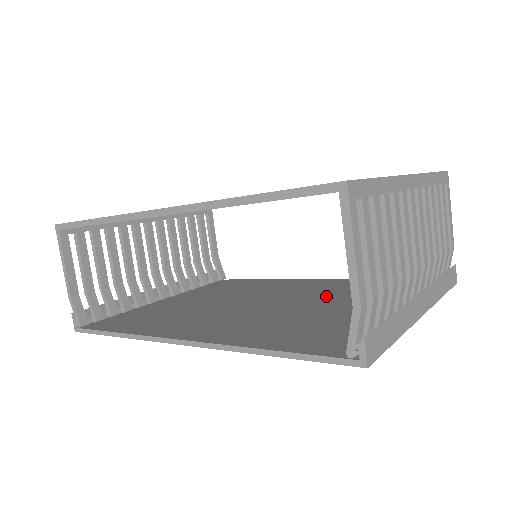
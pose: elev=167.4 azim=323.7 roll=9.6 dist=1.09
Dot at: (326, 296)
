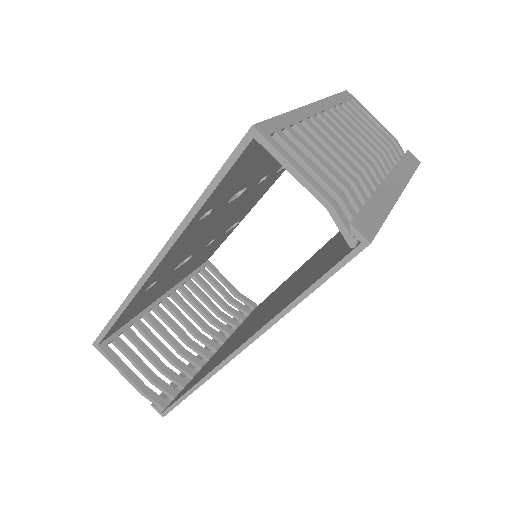
Dot at: (330, 246)
